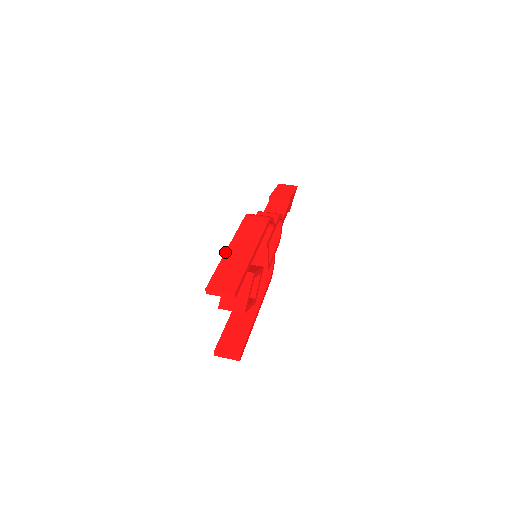
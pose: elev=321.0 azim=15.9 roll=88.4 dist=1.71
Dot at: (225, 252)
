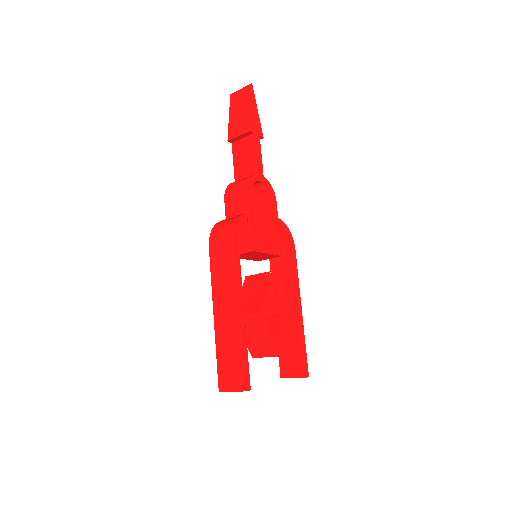
Dot at: (214, 323)
